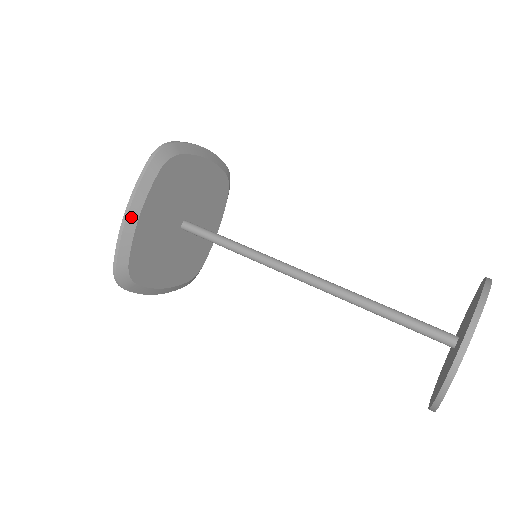
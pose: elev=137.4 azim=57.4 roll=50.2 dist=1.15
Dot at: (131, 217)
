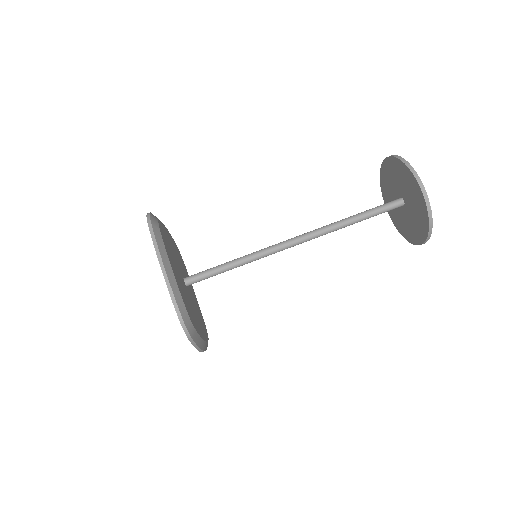
Dot at: (167, 267)
